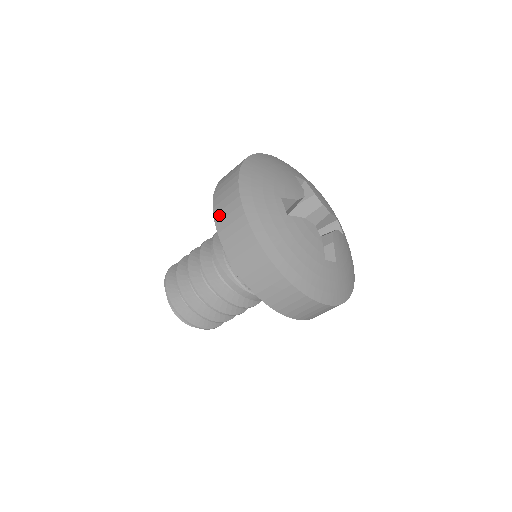
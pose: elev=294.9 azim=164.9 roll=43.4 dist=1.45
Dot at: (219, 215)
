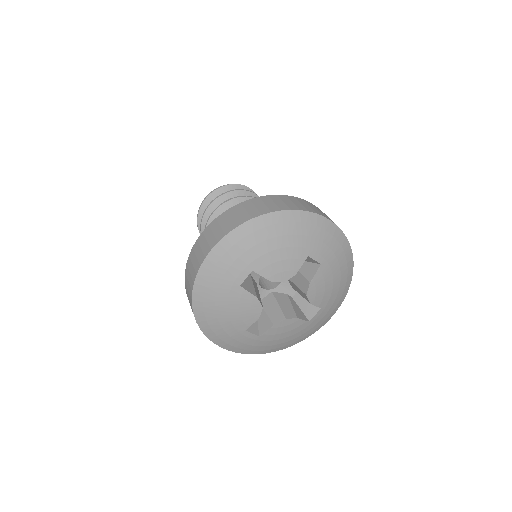
Dot at: (208, 231)
